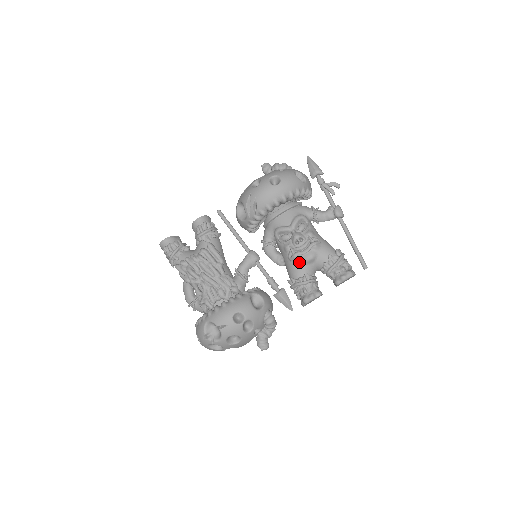
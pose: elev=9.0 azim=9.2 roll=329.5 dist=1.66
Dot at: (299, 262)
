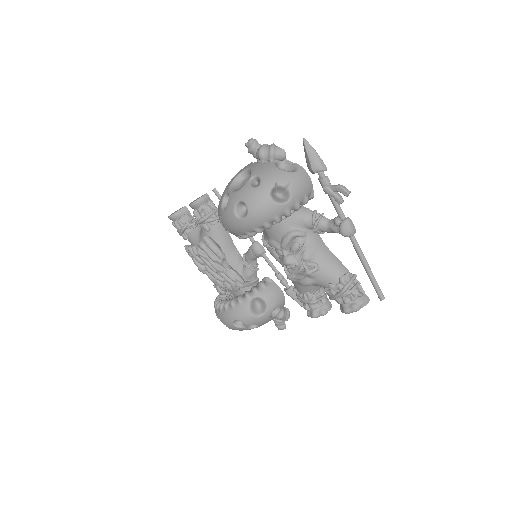
Dot at: (296, 282)
